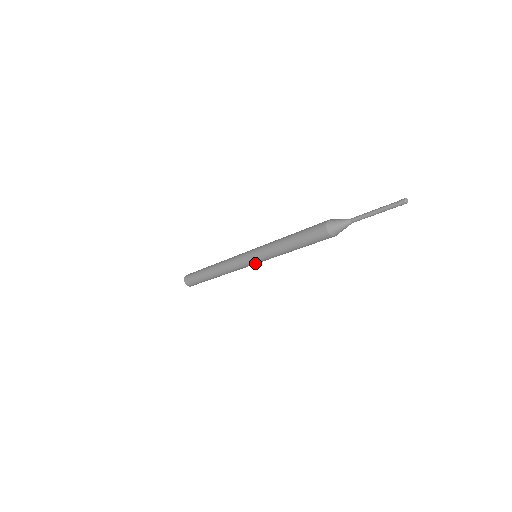
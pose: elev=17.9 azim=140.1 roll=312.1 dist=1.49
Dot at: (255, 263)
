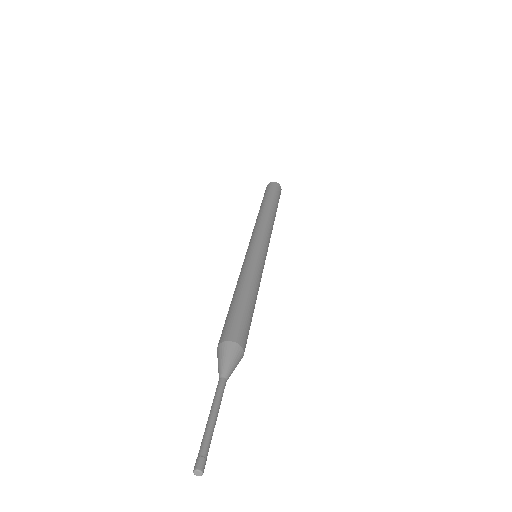
Dot at: occluded
